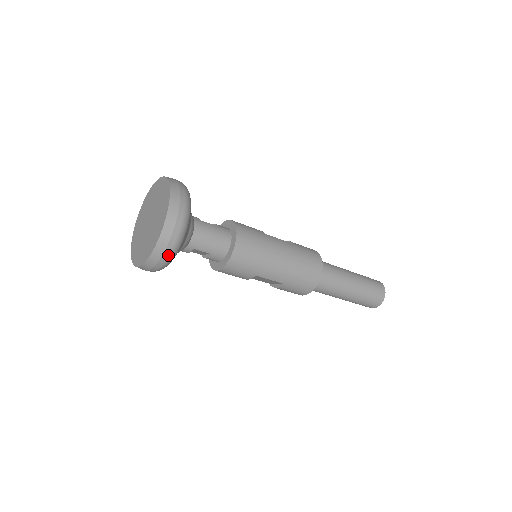
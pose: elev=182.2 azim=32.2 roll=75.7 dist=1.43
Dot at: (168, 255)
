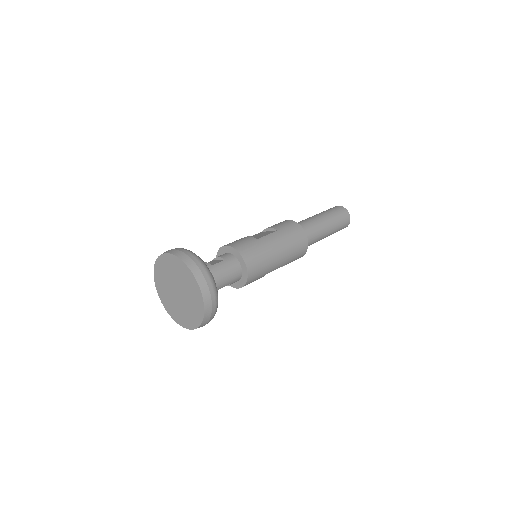
Dot at: (213, 315)
